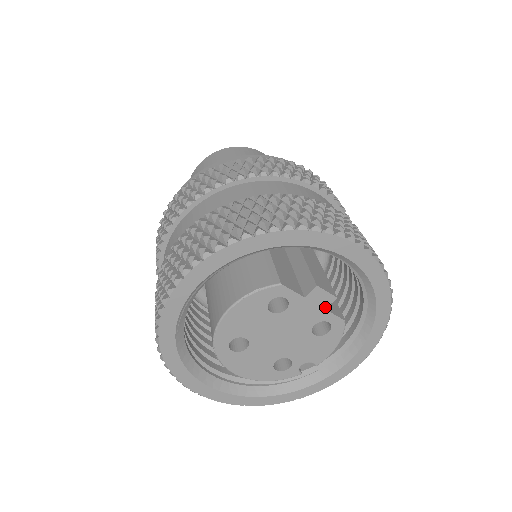
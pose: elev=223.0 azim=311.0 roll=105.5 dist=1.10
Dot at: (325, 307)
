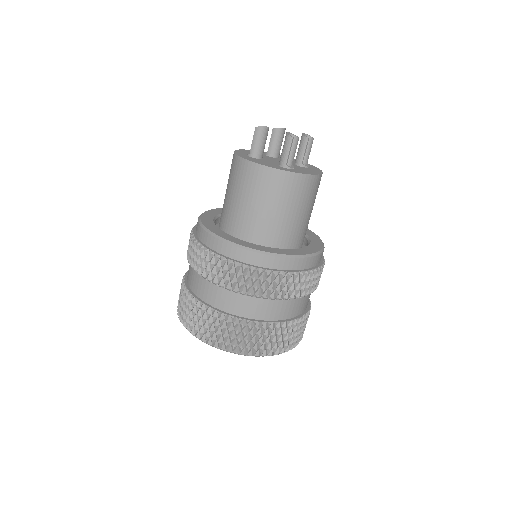
Dot at: occluded
